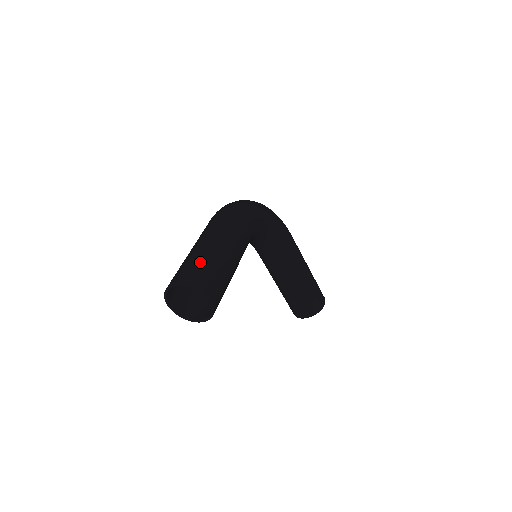
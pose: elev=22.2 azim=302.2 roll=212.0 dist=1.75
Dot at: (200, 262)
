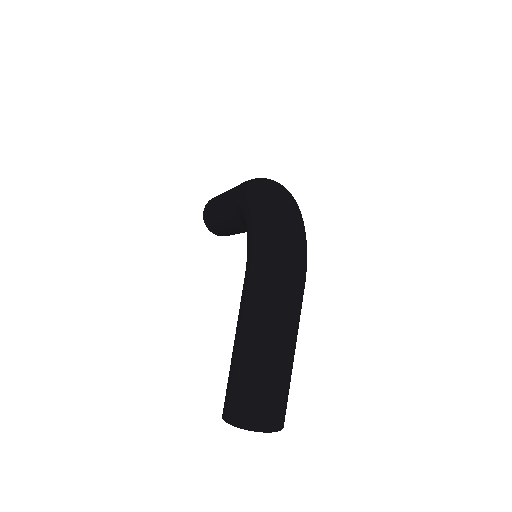
Dot at: (284, 391)
